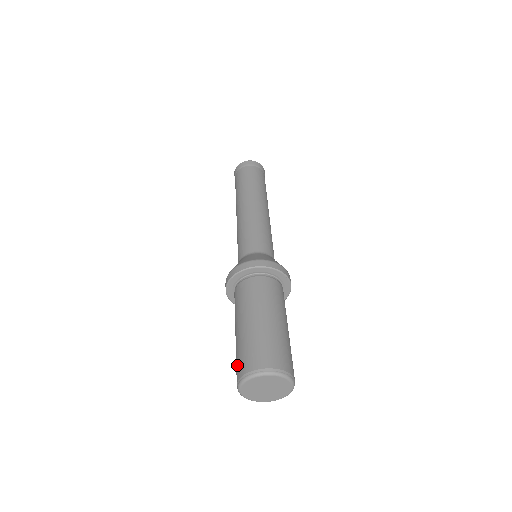
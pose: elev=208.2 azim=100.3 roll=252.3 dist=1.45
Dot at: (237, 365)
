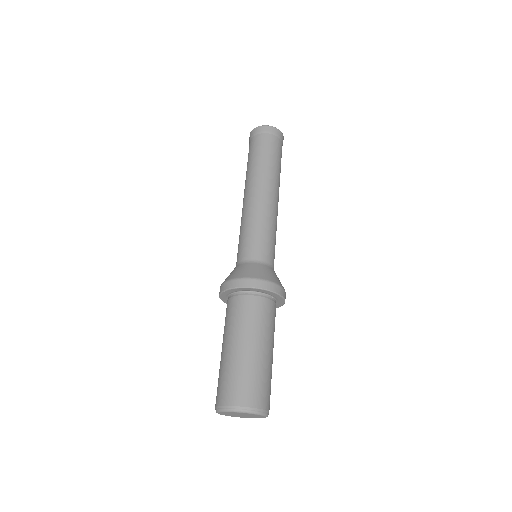
Dot at: (217, 389)
